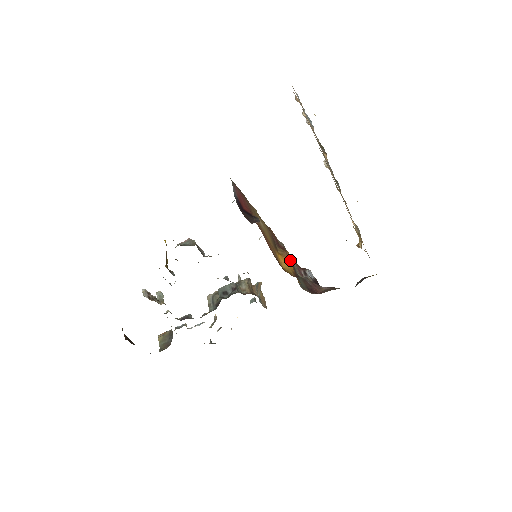
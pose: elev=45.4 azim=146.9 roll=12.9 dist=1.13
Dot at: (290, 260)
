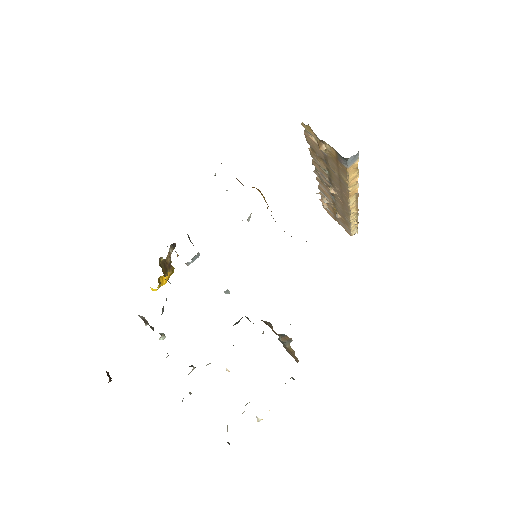
Dot at: (259, 191)
